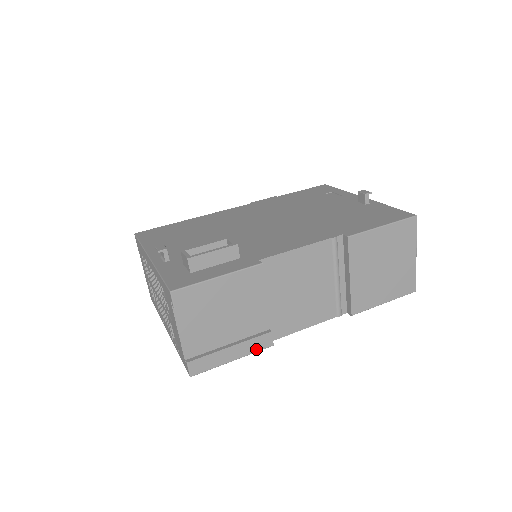
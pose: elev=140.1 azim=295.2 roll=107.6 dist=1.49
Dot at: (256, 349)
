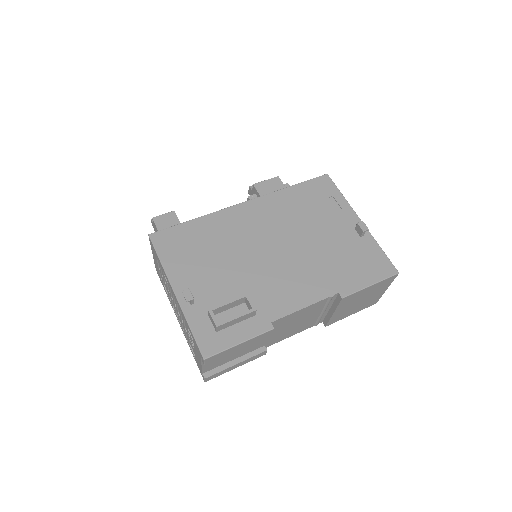
Dot at: (253, 359)
